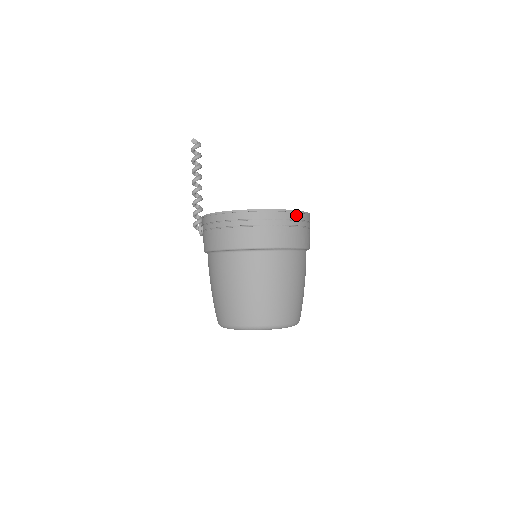
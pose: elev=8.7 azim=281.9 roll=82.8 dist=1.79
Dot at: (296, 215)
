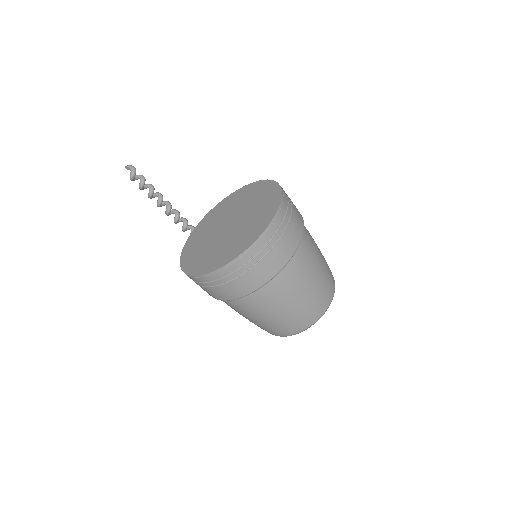
Dot at: (238, 262)
